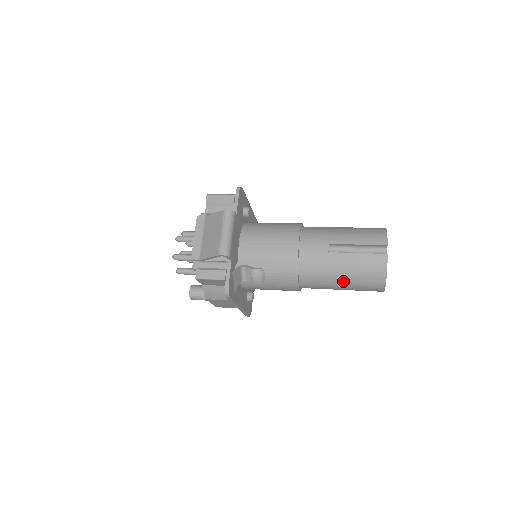
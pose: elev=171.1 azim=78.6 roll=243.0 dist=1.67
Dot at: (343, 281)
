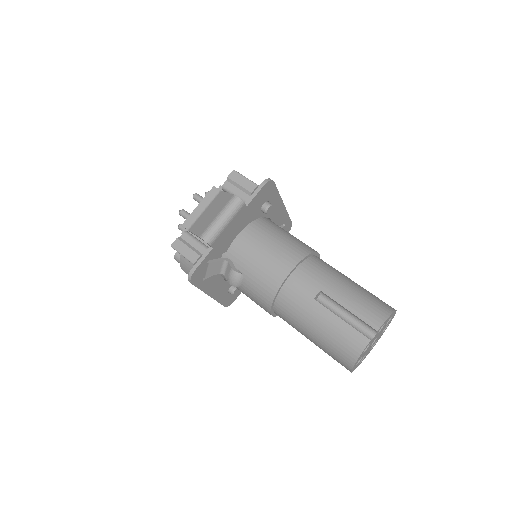
Dot at: (313, 336)
